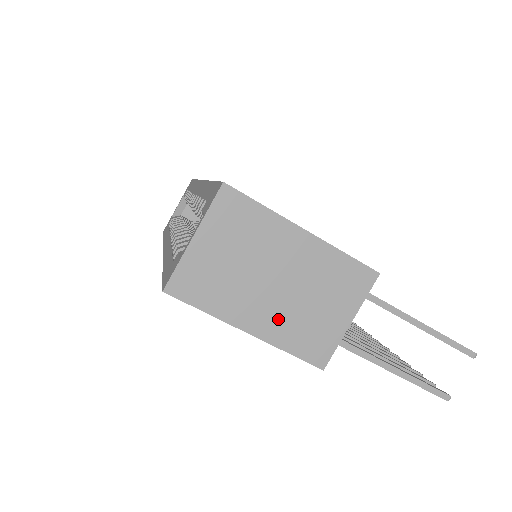
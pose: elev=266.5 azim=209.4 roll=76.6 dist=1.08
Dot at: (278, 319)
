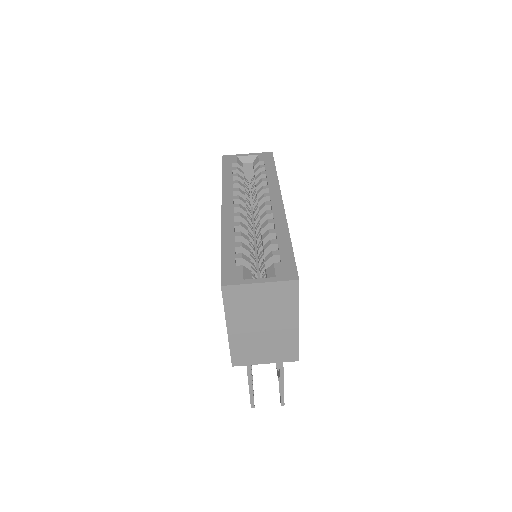
Dot at: (244, 337)
